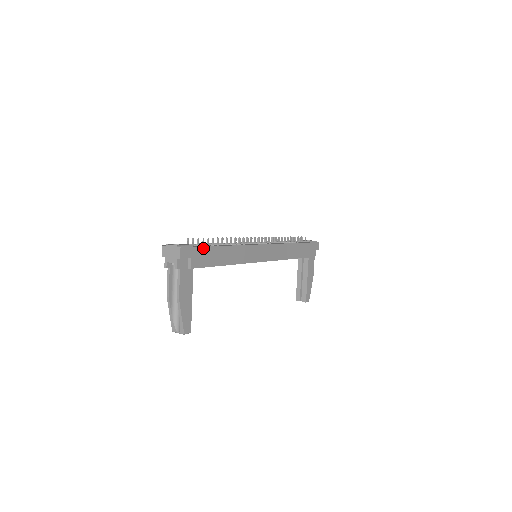
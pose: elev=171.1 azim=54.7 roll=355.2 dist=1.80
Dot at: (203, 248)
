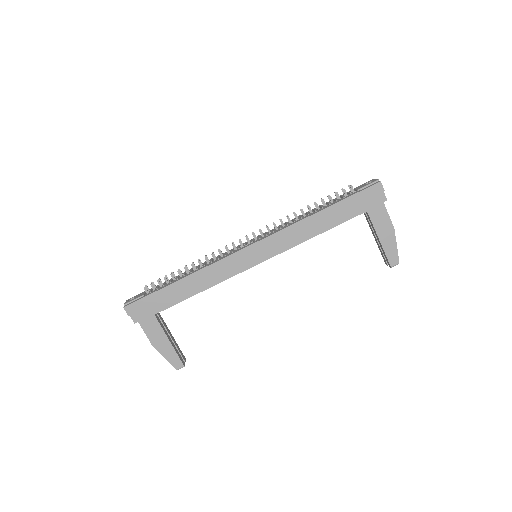
Dot at: (152, 295)
